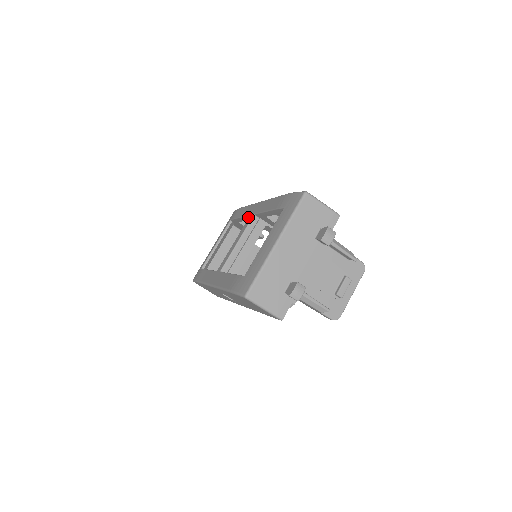
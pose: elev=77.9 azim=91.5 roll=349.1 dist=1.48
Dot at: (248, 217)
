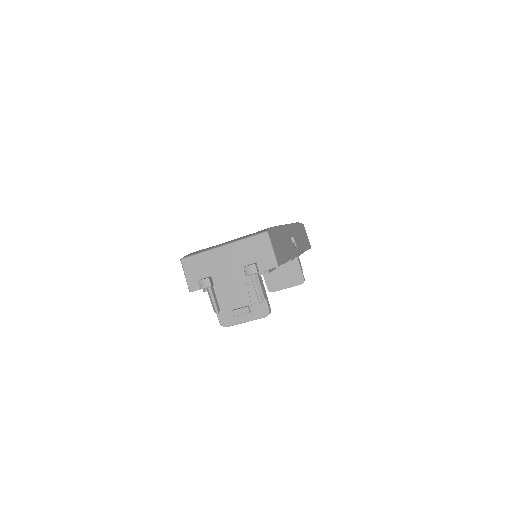
Dot at: occluded
